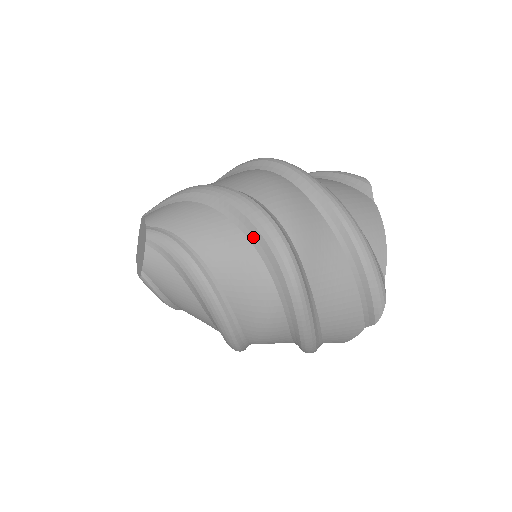
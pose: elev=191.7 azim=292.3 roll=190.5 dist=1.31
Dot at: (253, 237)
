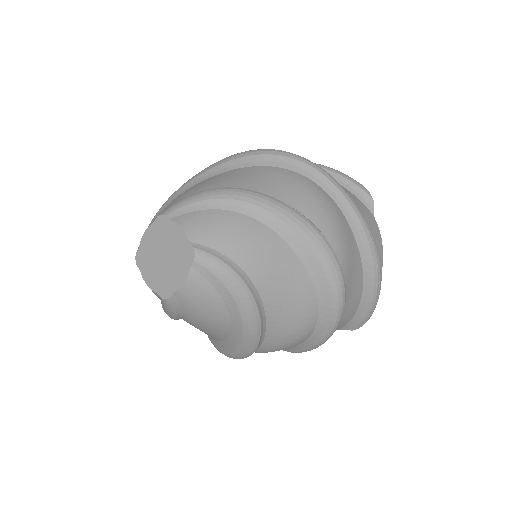
Dot at: (314, 271)
